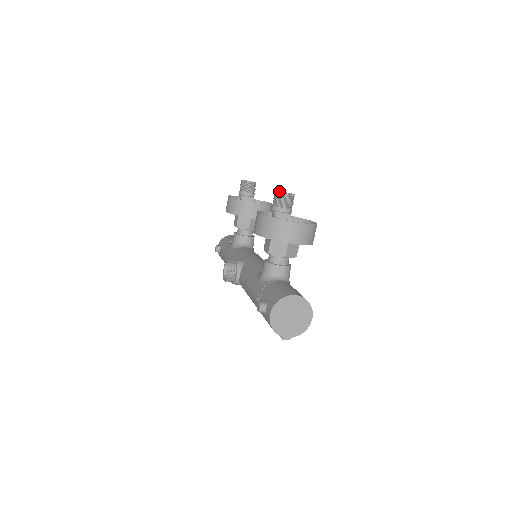
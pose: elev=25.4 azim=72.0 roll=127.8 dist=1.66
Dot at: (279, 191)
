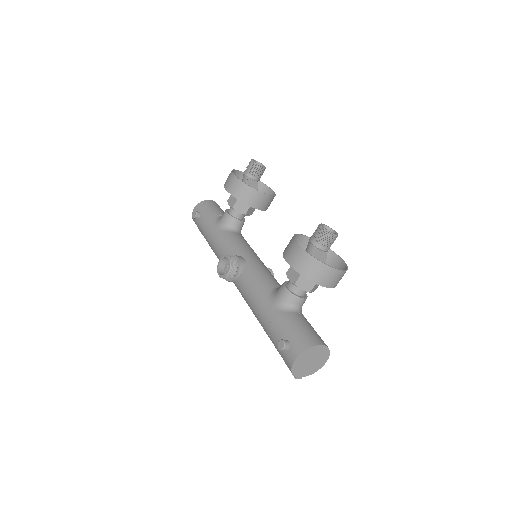
Dot at: (322, 224)
